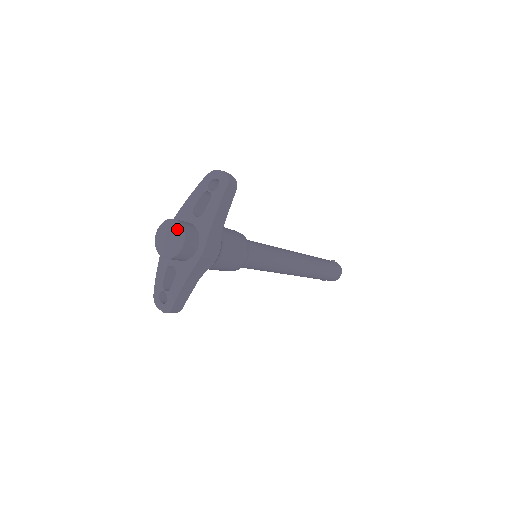
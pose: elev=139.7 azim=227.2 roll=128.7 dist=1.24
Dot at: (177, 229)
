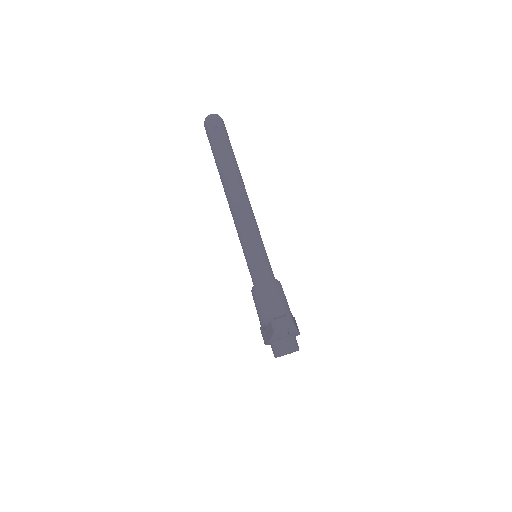
Dot at: occluded
